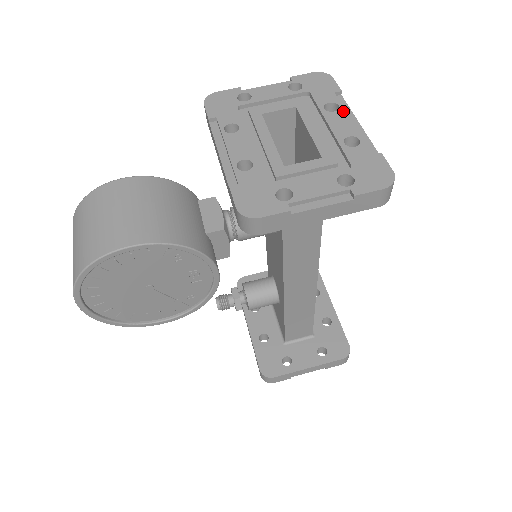
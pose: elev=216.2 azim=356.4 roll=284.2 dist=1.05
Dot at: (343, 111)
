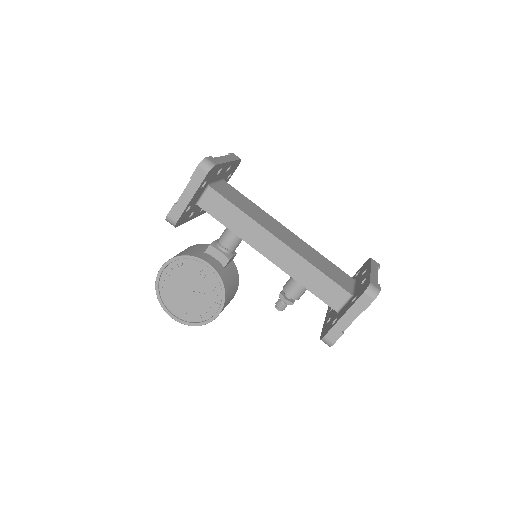
Dot at: occluded
